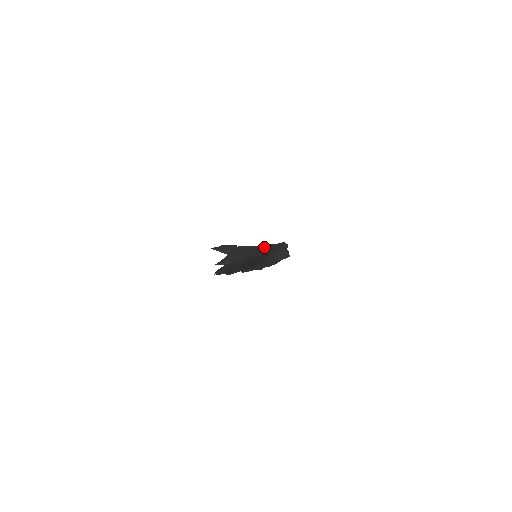
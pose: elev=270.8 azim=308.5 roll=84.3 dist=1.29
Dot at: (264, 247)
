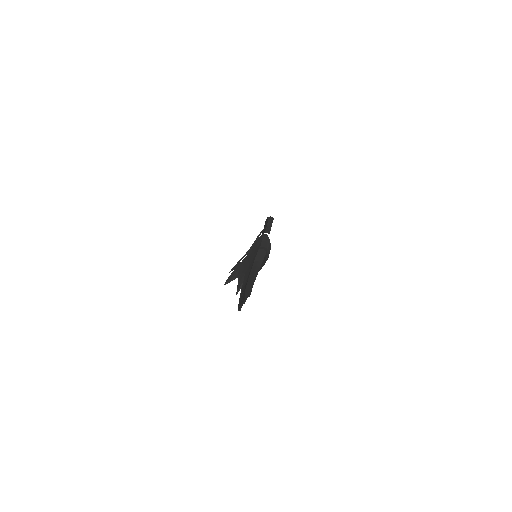
Dot at: (253, 248)
